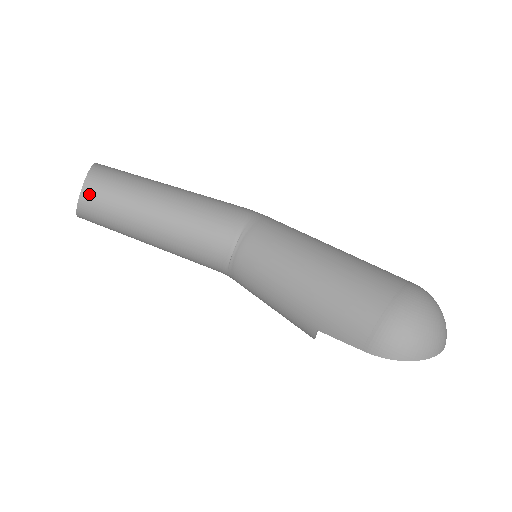
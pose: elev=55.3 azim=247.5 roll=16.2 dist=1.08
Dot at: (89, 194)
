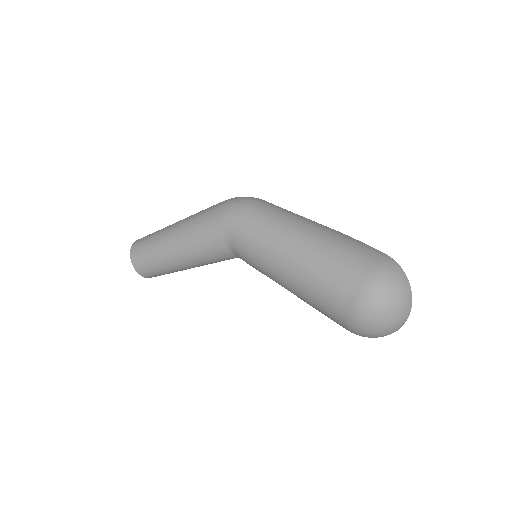
Dot at: (151, 277)
